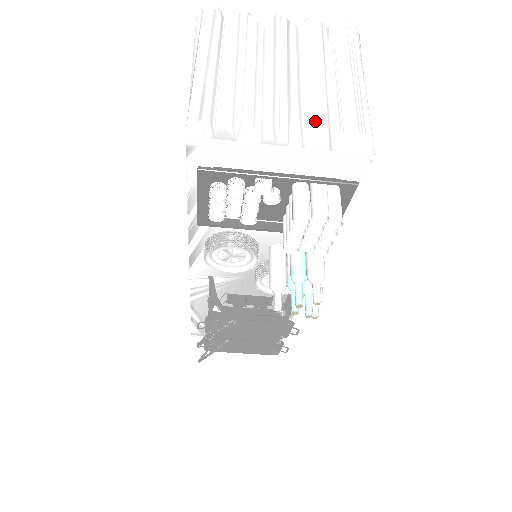
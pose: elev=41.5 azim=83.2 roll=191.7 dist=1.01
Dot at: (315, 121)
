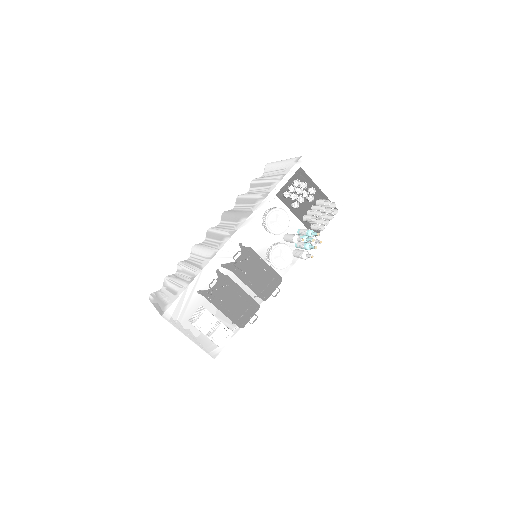
Dot at: occluded
